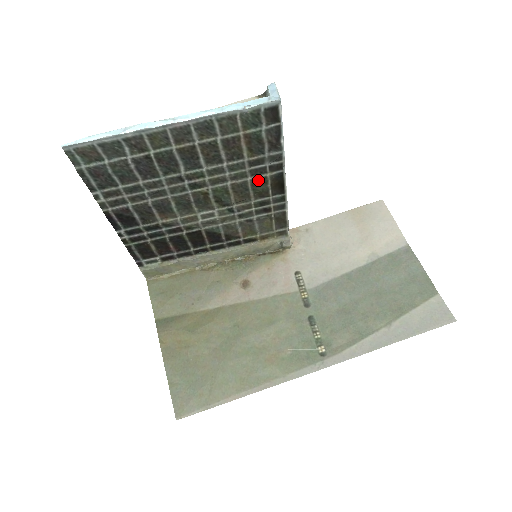
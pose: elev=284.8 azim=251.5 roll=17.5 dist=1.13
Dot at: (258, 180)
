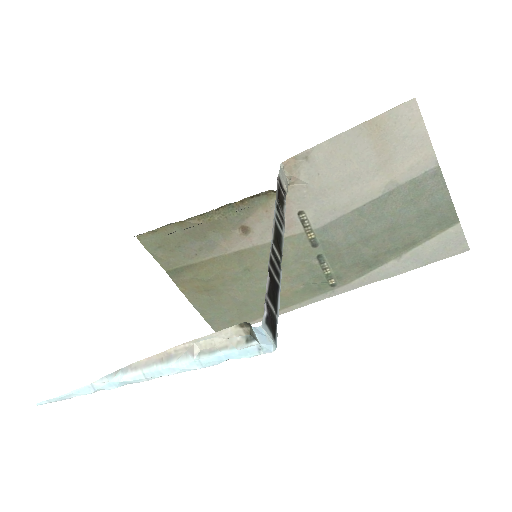
Dot at: occluded
